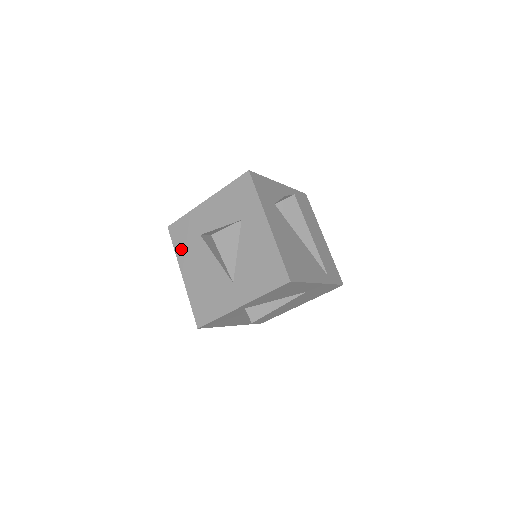
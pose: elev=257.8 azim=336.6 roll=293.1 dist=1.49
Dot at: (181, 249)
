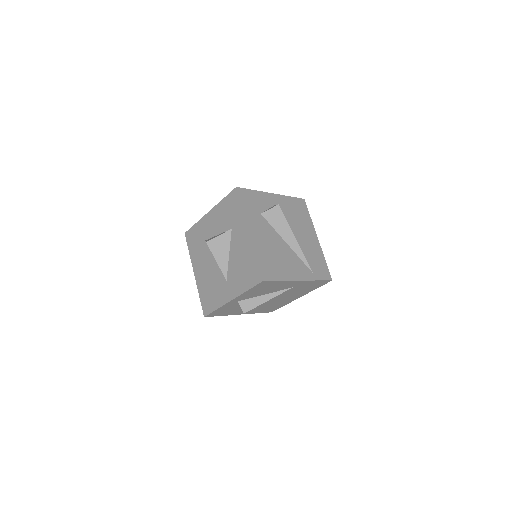
Dot at: (193, 252)
